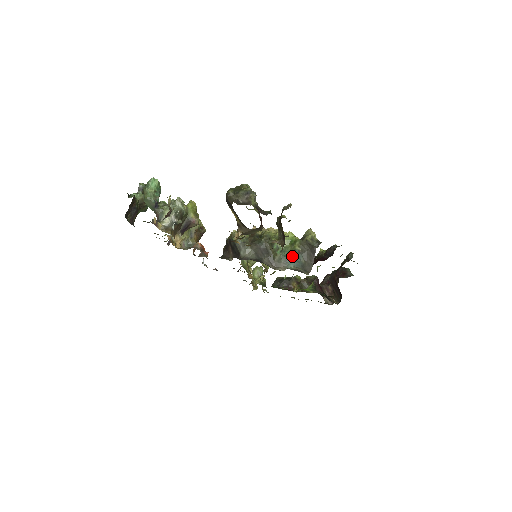
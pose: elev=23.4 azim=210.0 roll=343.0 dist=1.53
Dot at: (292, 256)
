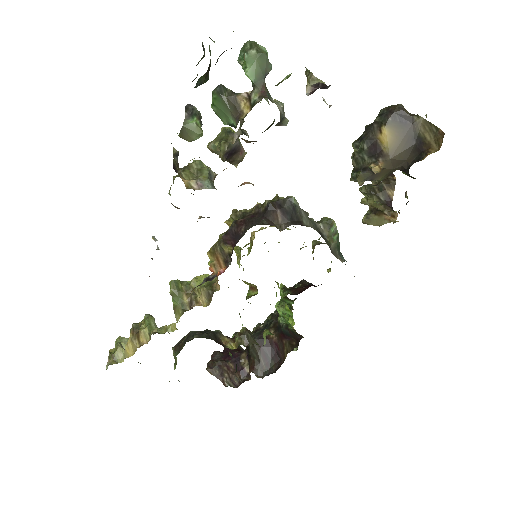
Dot at: occluded
